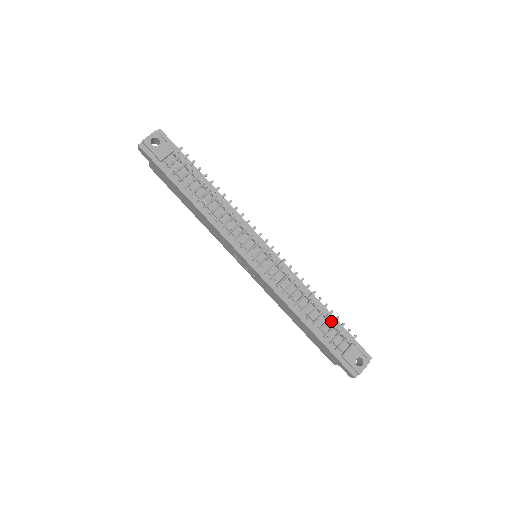
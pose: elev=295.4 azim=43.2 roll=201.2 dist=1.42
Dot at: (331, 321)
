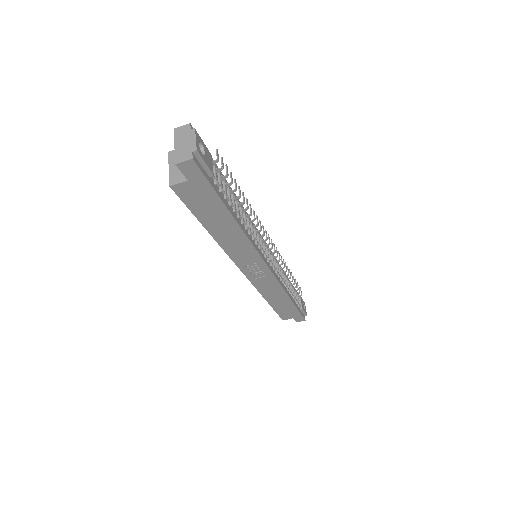
Dot at: (291, 286)
